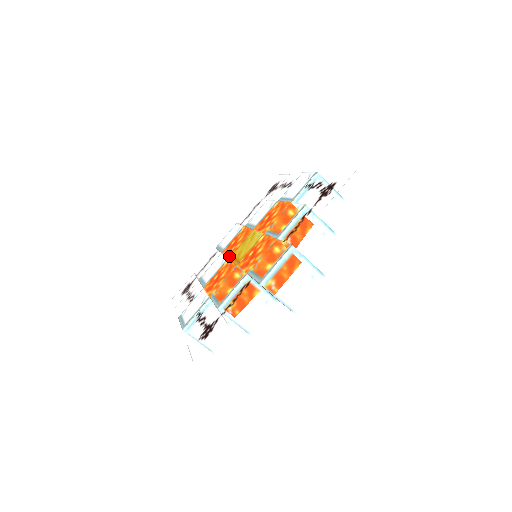
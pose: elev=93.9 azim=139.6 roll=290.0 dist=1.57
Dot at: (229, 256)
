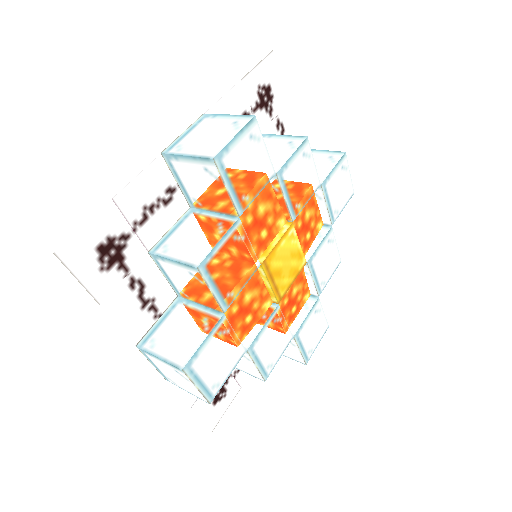
Dot at: occluded
